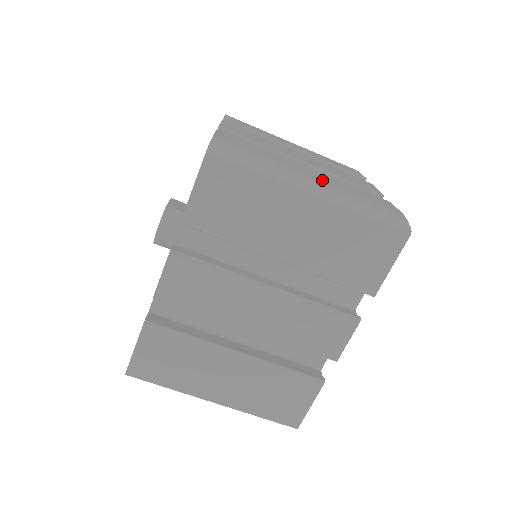
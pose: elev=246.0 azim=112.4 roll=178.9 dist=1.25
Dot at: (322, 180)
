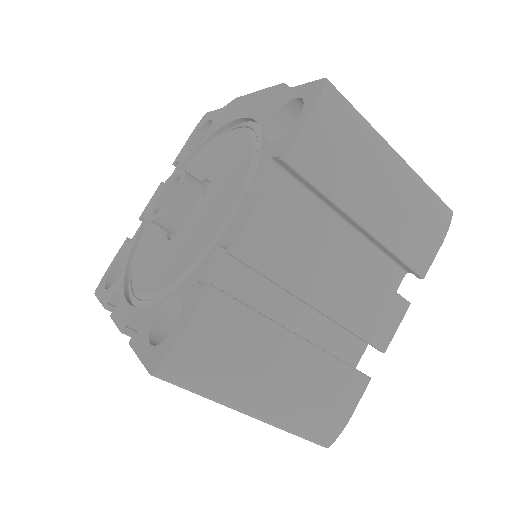
Dot at: (286, 386)
